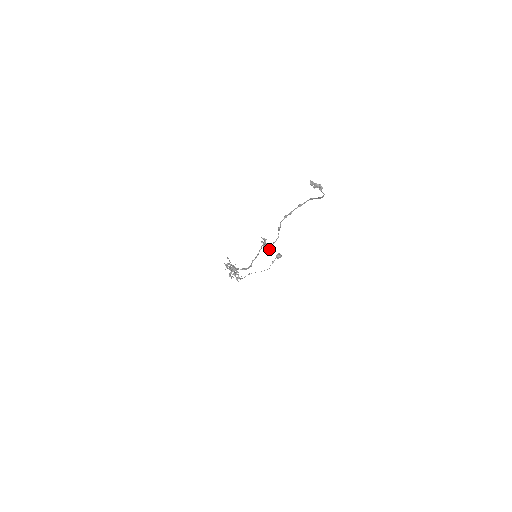
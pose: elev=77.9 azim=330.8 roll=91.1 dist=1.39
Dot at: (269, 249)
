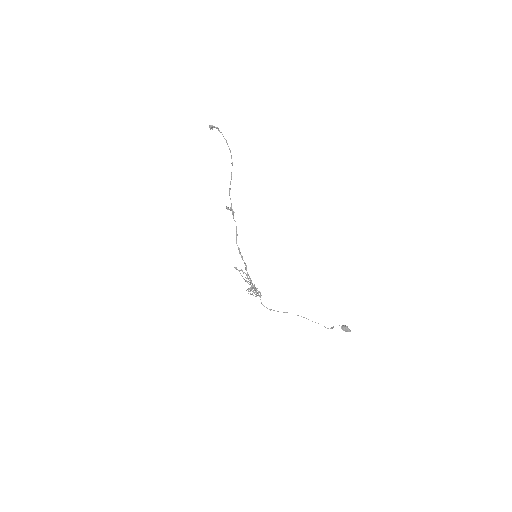
Dot at: (230, 210)
